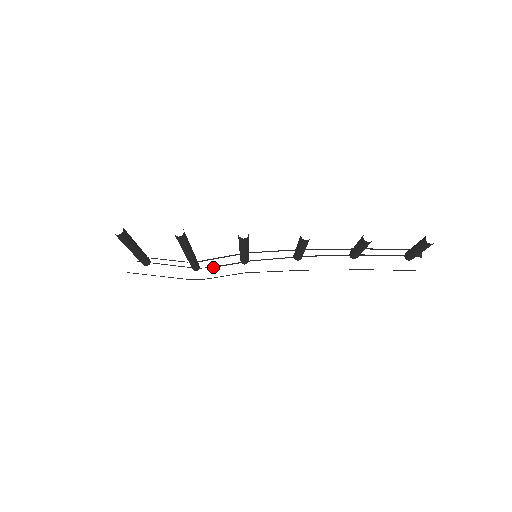
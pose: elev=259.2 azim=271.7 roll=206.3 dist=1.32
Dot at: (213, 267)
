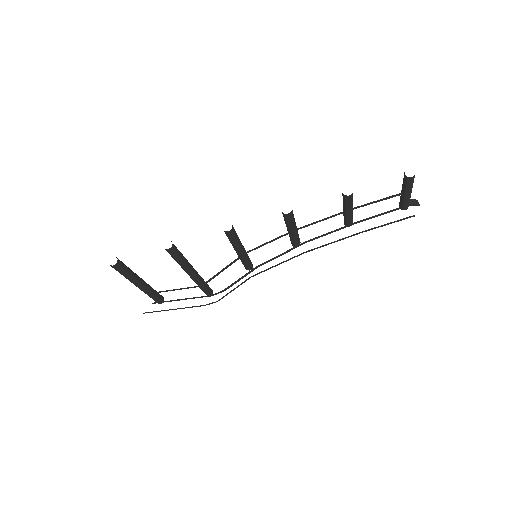
Dot at: occluded
